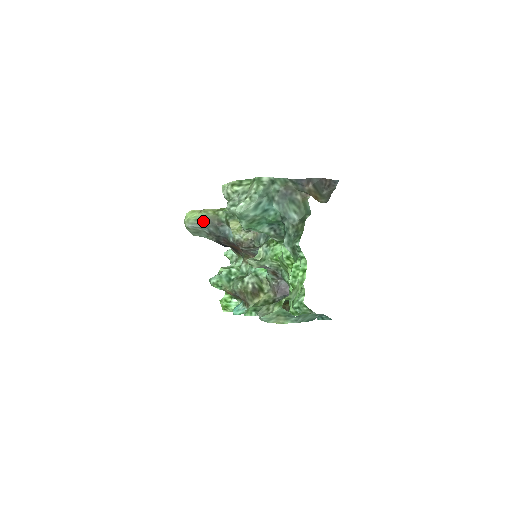
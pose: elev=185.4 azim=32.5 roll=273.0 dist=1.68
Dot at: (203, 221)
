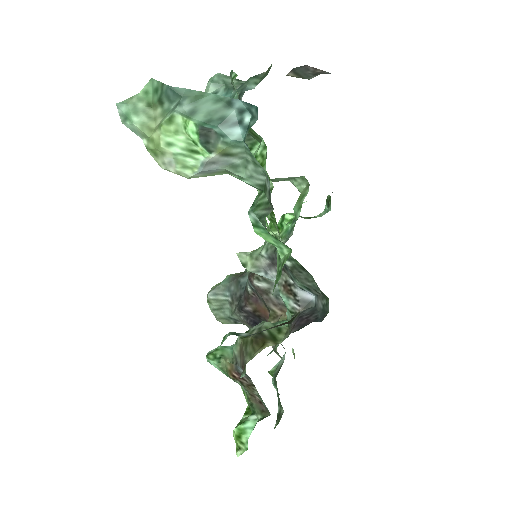
Dot at: (225, 282)
